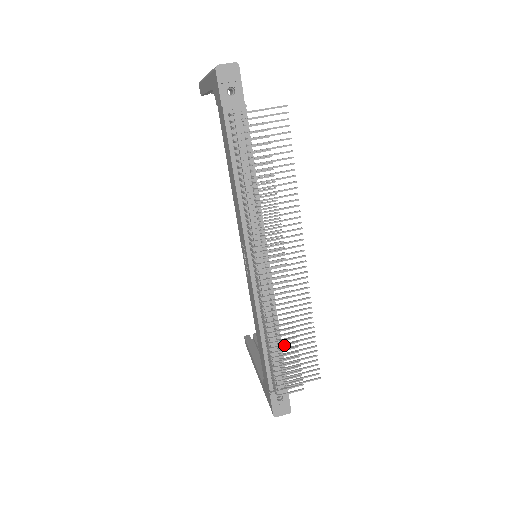
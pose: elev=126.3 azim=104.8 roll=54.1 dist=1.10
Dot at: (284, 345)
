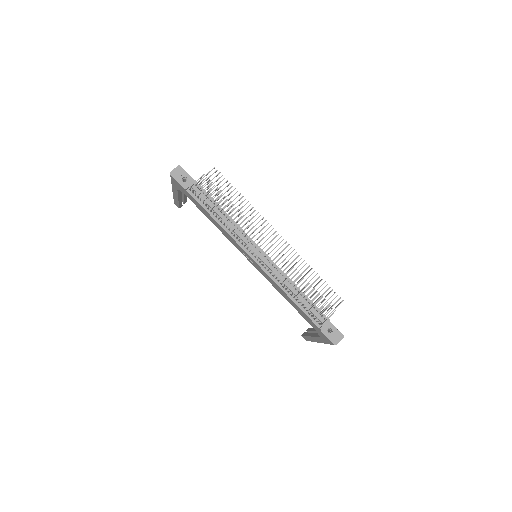
Dot at: (303, 289)
